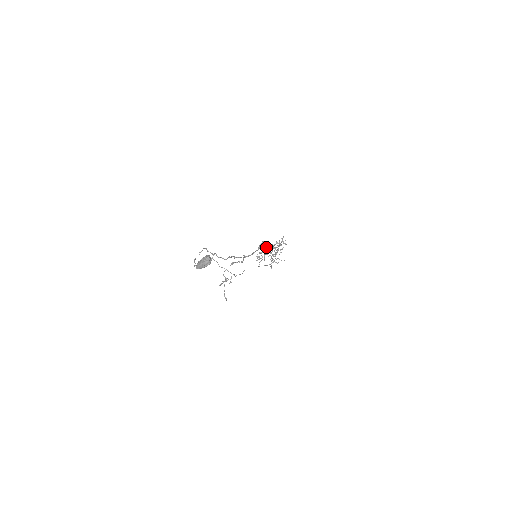
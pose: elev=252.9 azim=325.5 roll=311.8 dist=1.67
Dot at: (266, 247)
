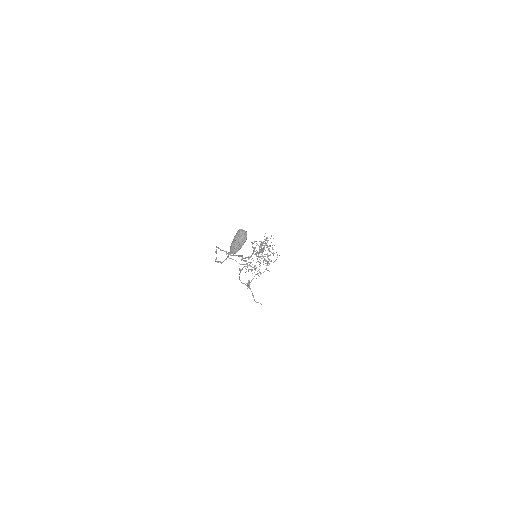
Dot at: occluded
